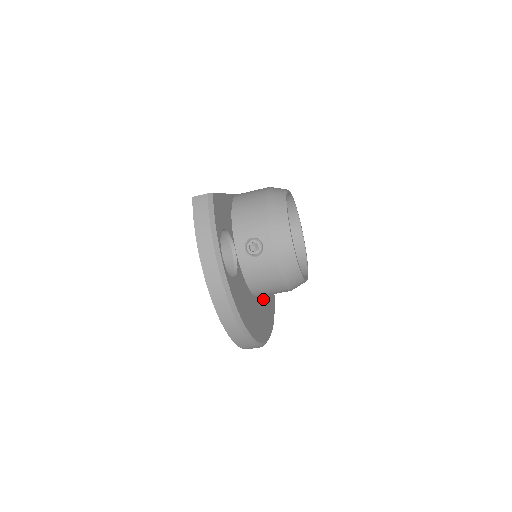
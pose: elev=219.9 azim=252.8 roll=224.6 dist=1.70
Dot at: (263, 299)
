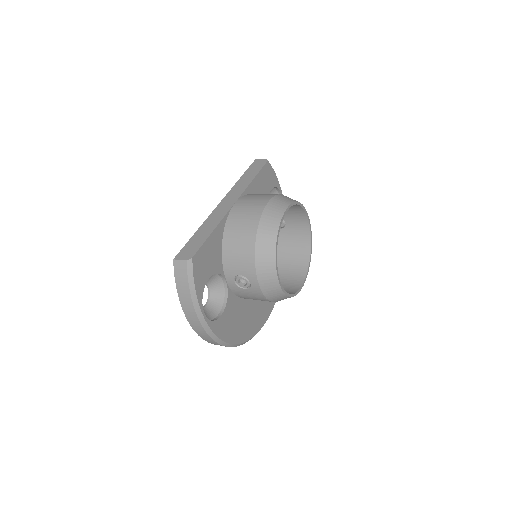
Dot at: occluded
